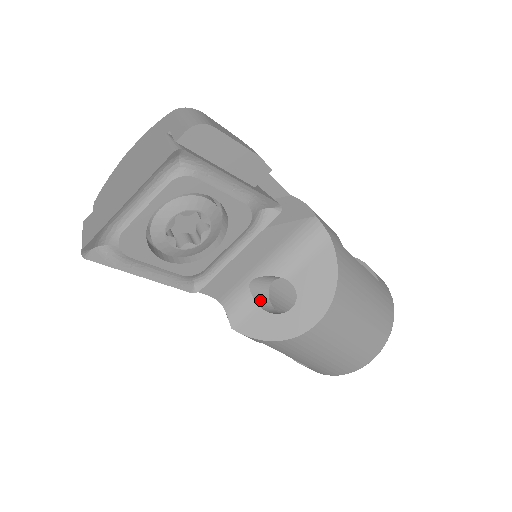
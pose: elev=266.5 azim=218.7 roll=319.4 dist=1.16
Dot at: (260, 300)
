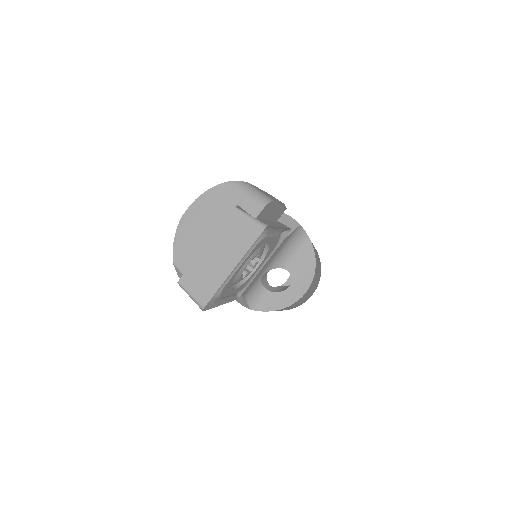
Dot at: (265, 285)
